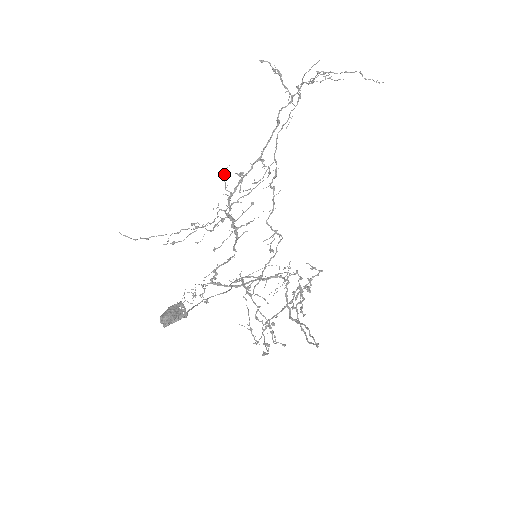
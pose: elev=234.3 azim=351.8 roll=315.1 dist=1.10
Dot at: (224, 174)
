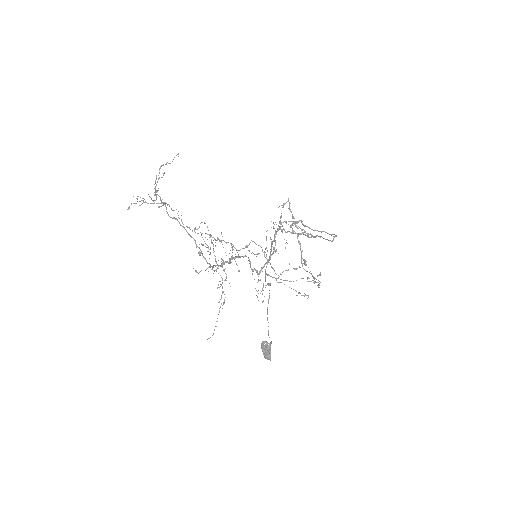
Dot at: (197, 272)
